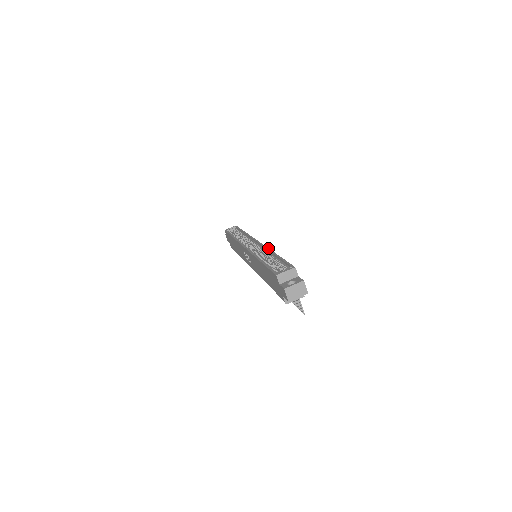
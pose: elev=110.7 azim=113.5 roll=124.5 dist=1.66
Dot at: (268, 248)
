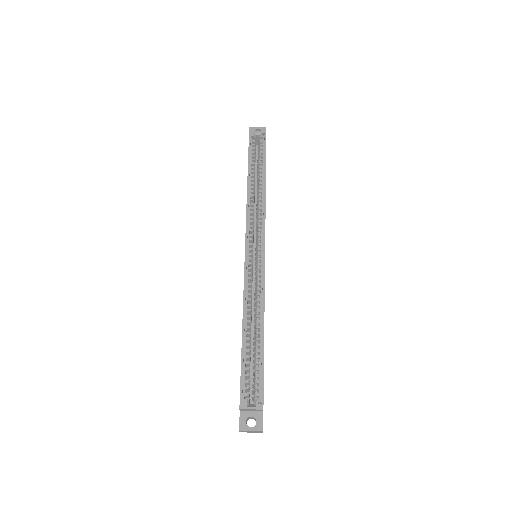
Dot at: (264, 298)
